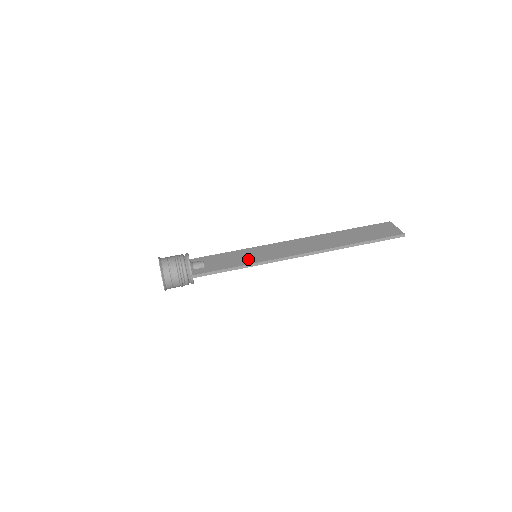
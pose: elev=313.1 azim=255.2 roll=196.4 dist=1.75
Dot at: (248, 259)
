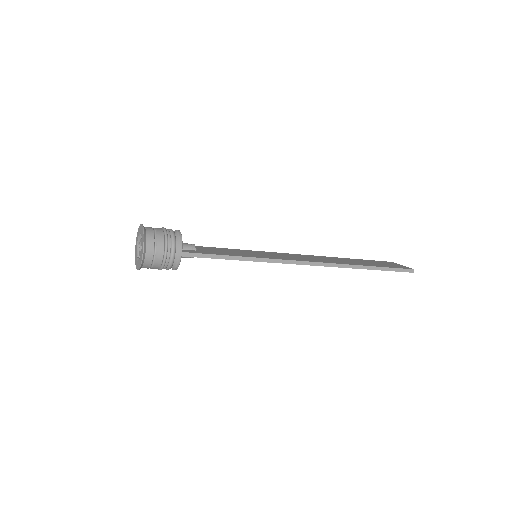
Dot at: (249, 254)
